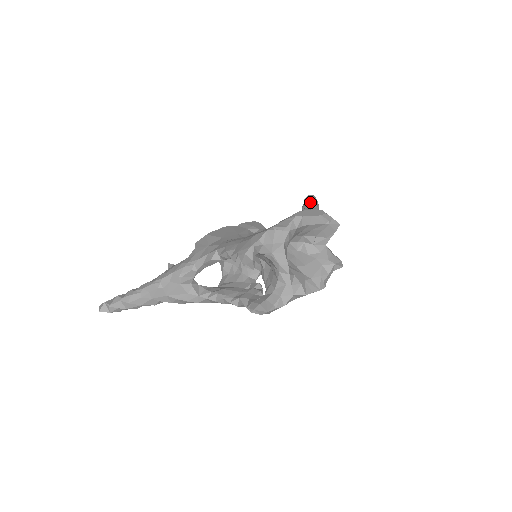
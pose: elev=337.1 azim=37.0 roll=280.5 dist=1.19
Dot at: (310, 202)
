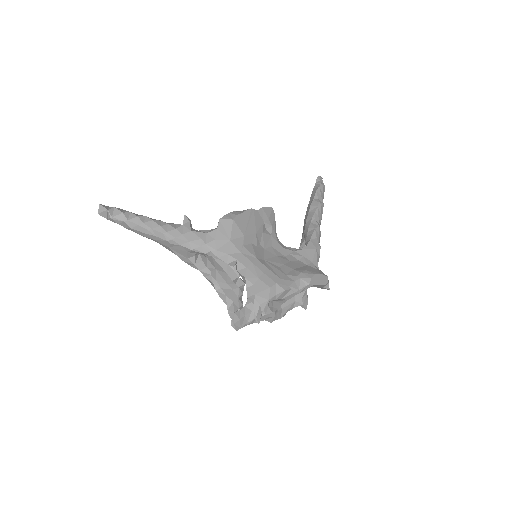
Dot at: (320, 209)
